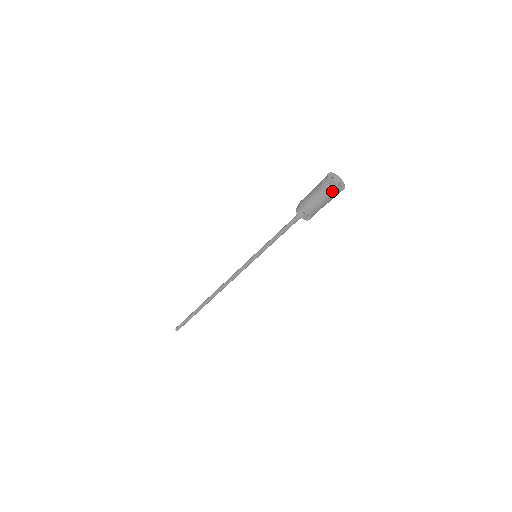
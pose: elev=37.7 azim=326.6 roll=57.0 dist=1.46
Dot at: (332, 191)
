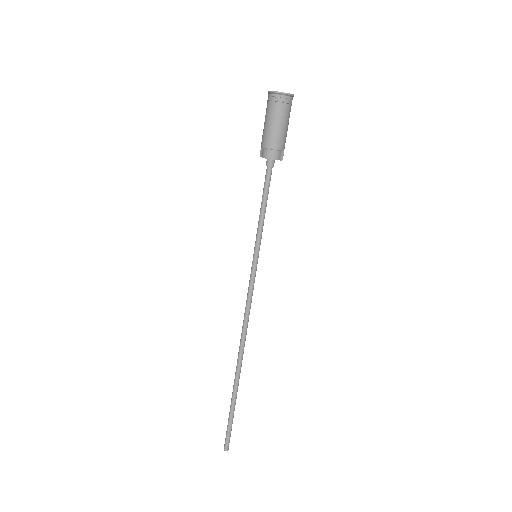
Dot at: (288, 101)
